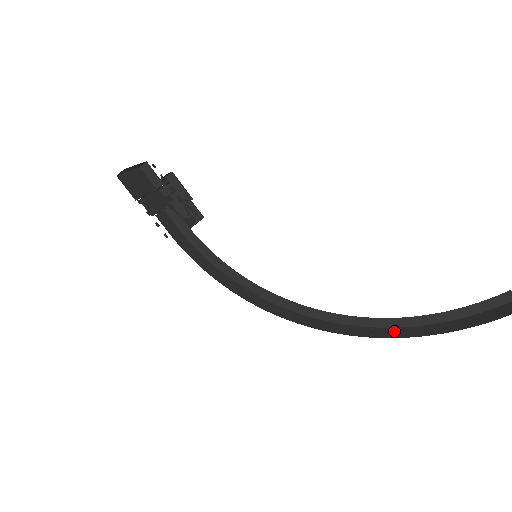
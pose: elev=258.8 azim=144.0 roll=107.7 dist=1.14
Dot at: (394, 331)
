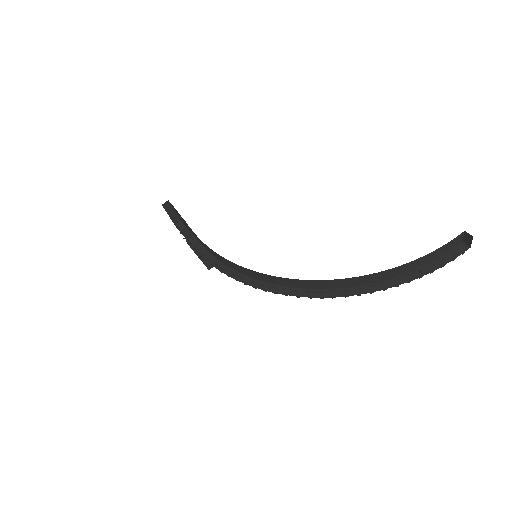
Dot at: occluded
